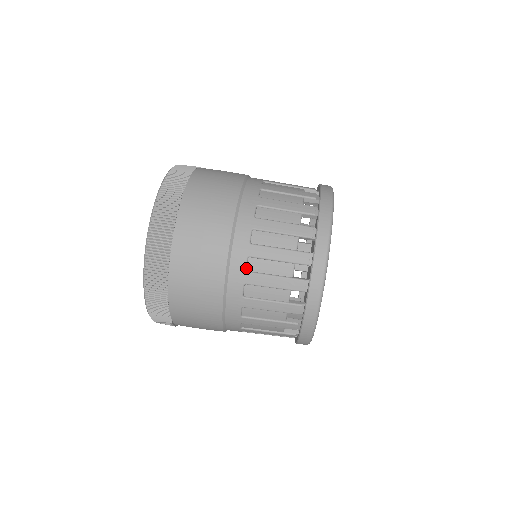
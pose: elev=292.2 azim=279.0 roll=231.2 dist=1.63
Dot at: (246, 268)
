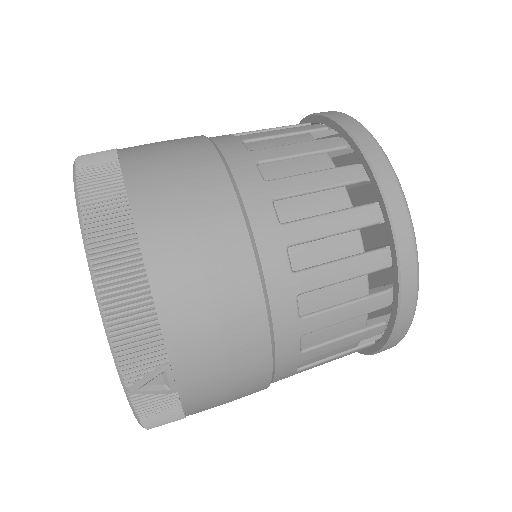
Dot at: (262, 177)
